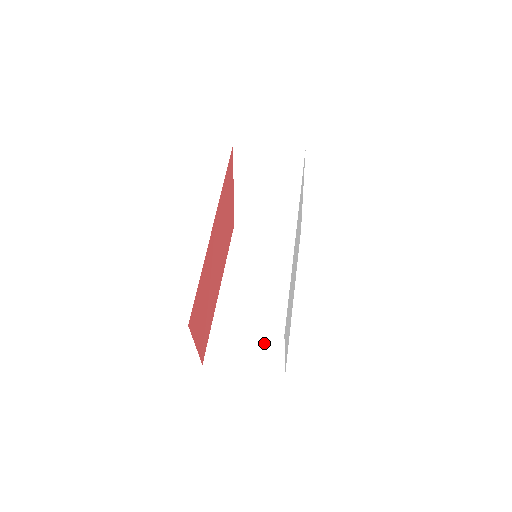
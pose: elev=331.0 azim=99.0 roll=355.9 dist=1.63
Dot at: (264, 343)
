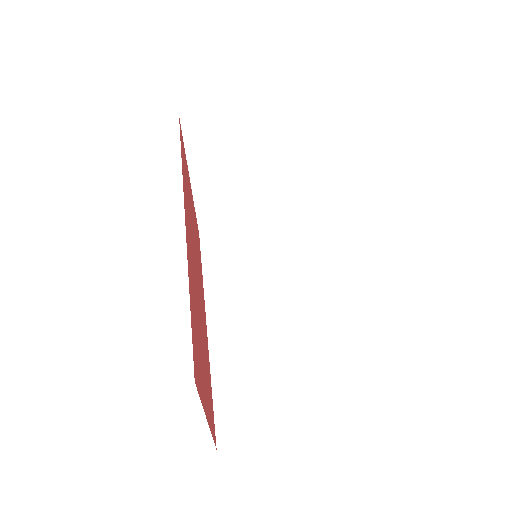
Dot at: (303, 386)
